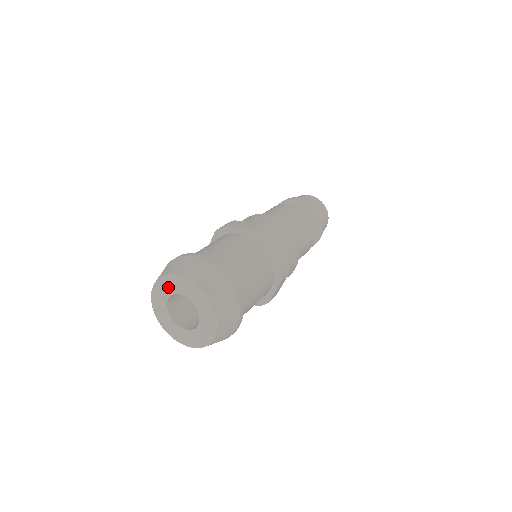
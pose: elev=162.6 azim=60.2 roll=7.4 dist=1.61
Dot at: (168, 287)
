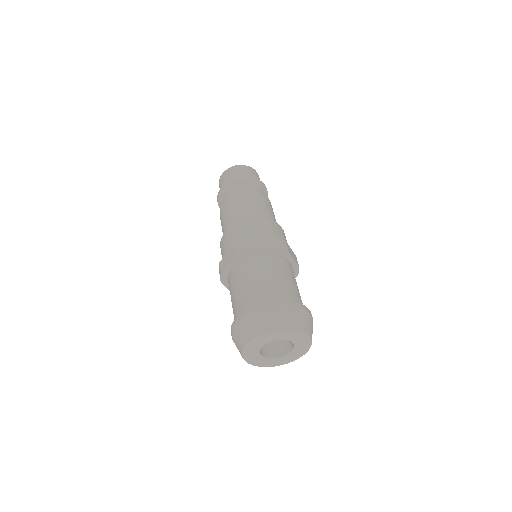
Dot at: (267, 339)
